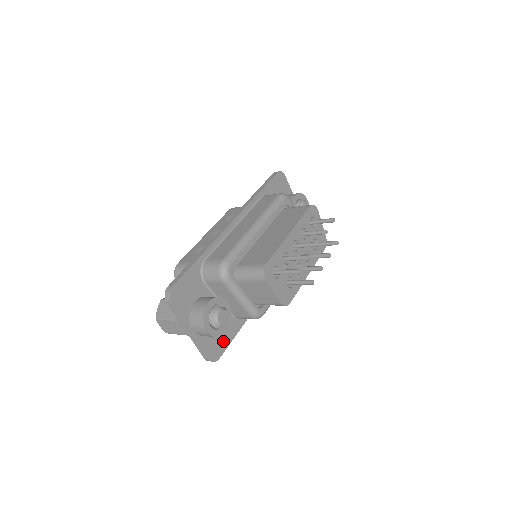
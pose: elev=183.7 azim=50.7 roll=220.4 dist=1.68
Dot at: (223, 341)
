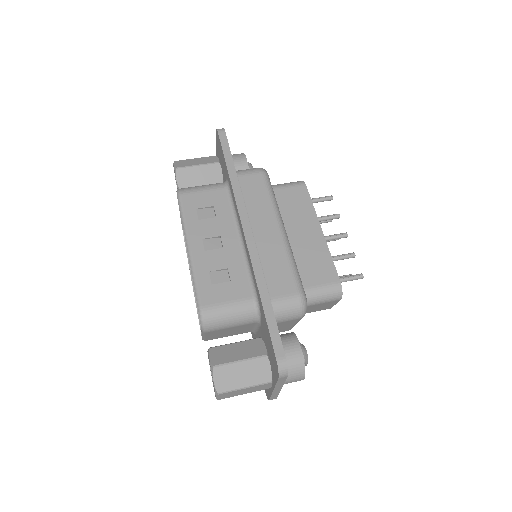
Dot at: occluded
